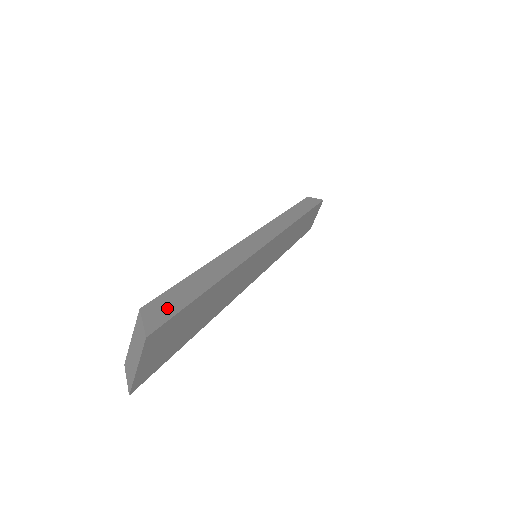
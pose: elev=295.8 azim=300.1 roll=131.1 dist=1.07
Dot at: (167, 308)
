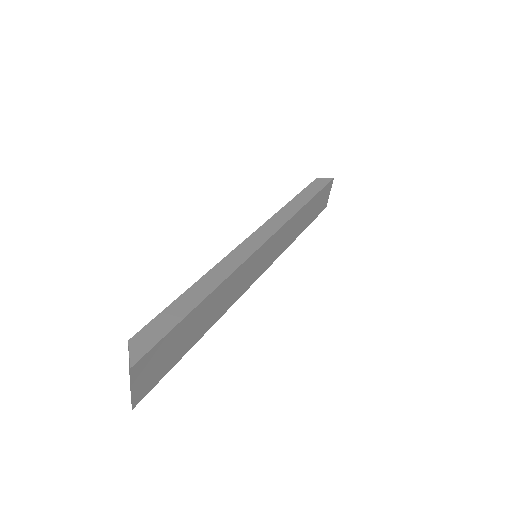
Dot at: (152, 336)
